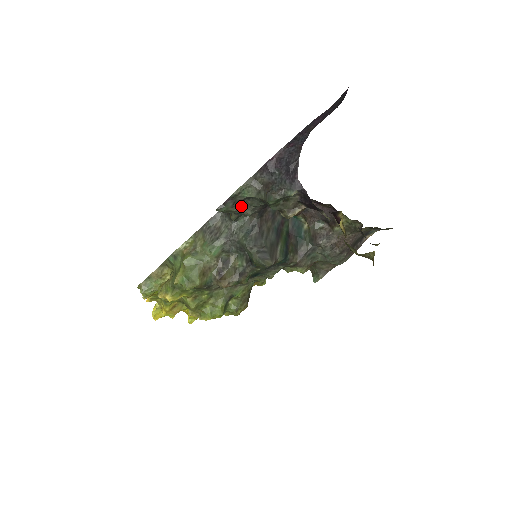
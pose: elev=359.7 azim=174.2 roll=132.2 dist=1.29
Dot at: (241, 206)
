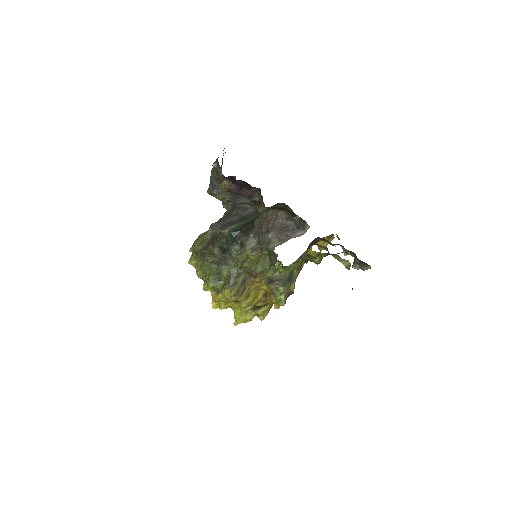
Dot at: (220, 191)
